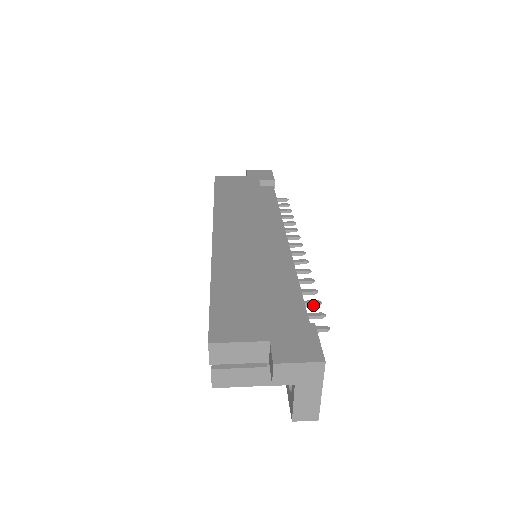
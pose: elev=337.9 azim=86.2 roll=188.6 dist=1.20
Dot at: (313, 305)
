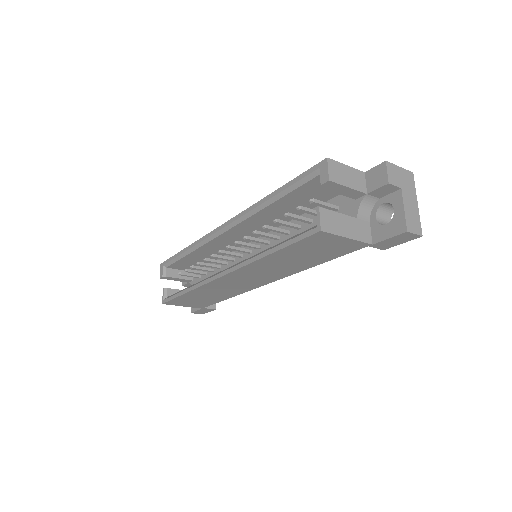
Dot at: occluded
